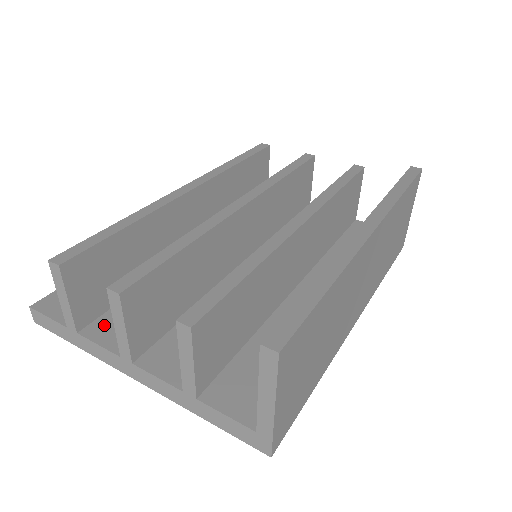
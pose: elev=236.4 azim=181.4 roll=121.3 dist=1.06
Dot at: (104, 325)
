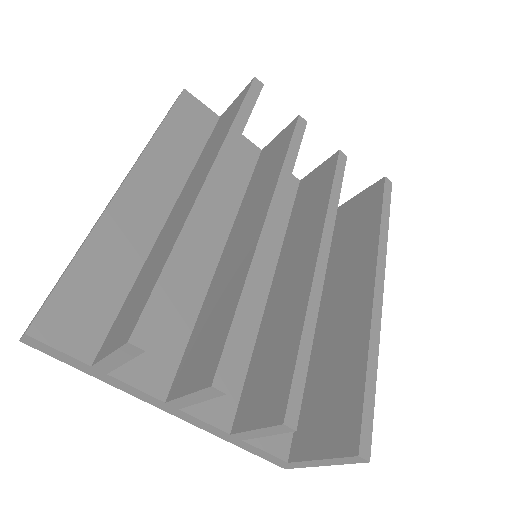
Dot at: occluded
